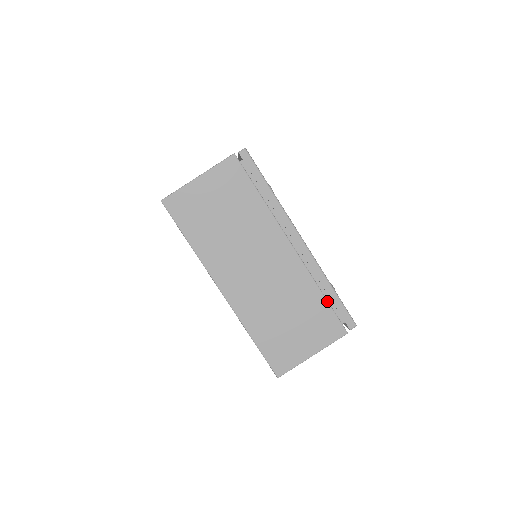
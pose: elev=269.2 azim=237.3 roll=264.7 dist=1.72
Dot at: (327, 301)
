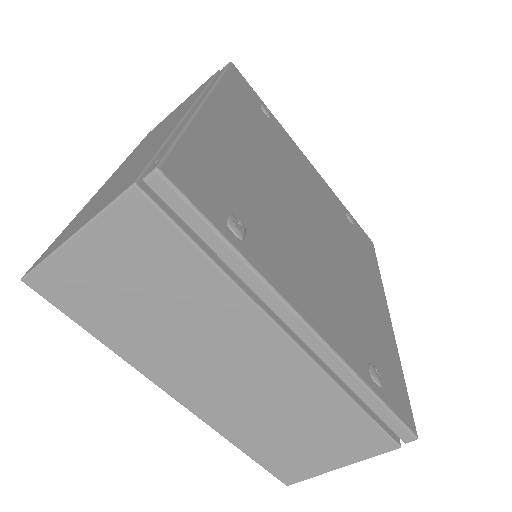
Dot at: (364, 412)
